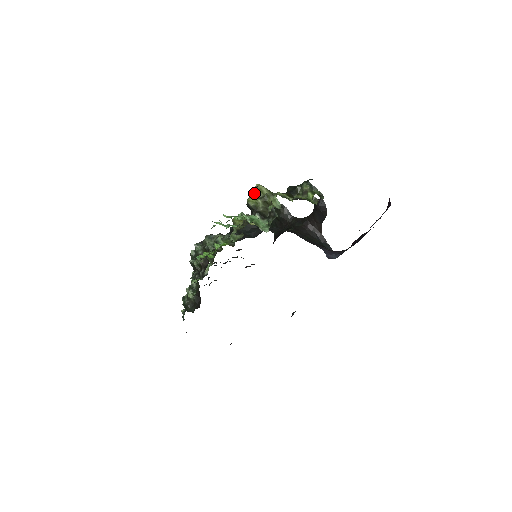
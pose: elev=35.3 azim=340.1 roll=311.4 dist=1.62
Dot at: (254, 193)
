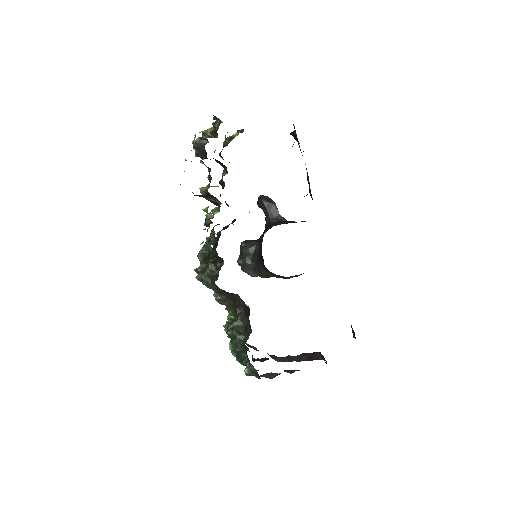
Dot at: occluded
